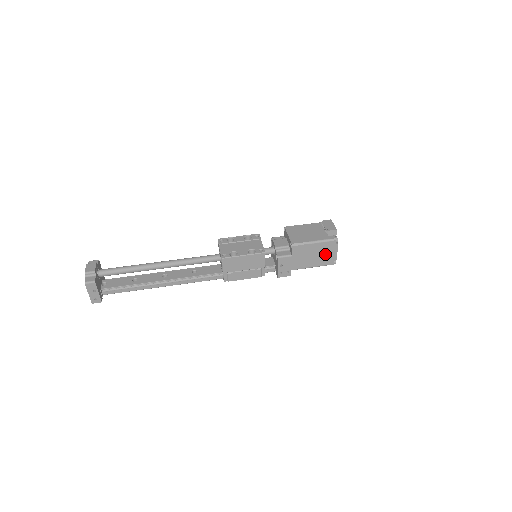
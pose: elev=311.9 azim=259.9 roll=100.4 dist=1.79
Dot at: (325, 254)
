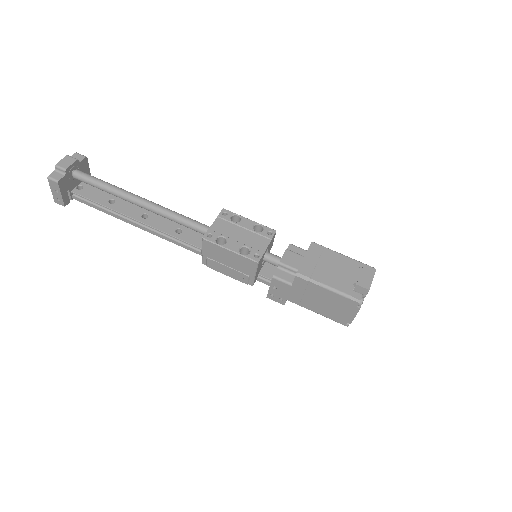
Dot at: (338, 309)
